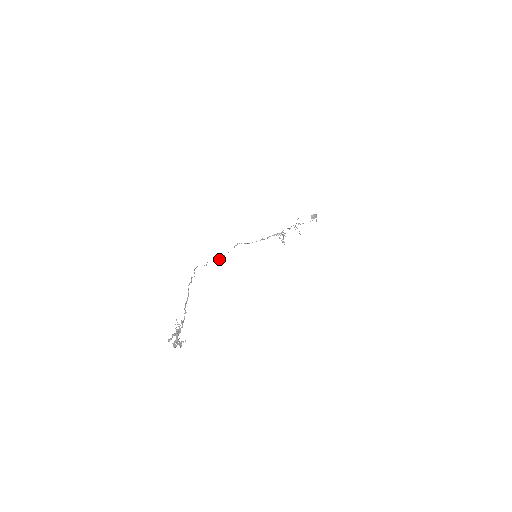
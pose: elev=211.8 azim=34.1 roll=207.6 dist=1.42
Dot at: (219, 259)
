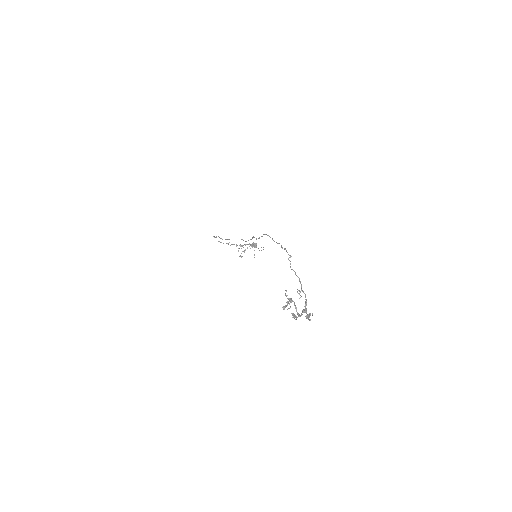
Dot at: occluded
